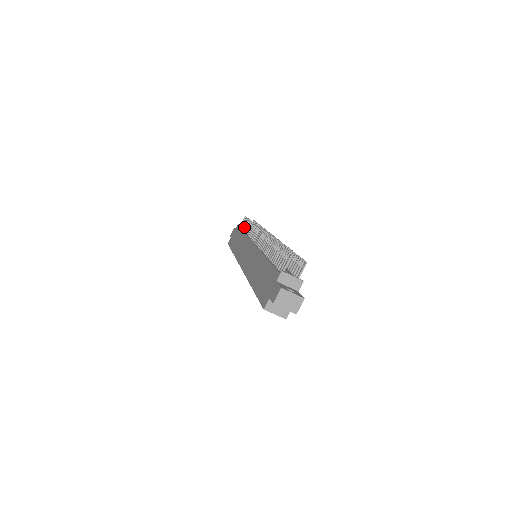
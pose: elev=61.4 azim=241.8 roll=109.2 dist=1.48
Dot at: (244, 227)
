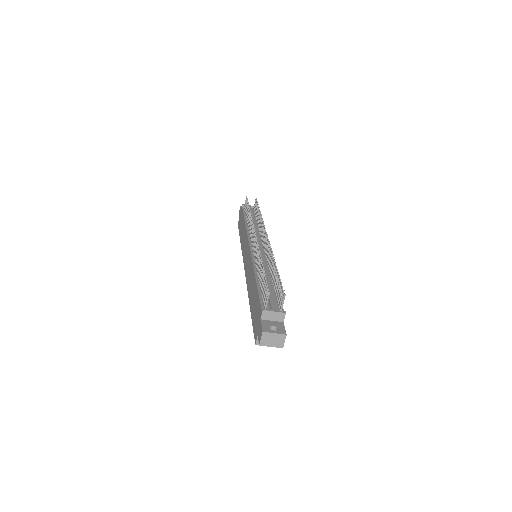
Dot at: (246, 213)
